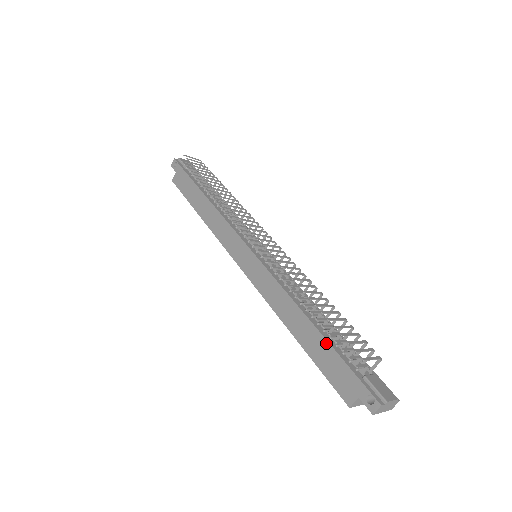
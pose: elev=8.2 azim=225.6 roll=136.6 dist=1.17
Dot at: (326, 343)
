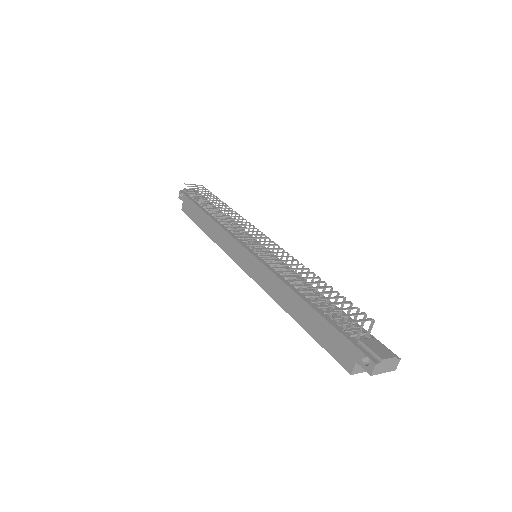
Dot at: (320, 317)
